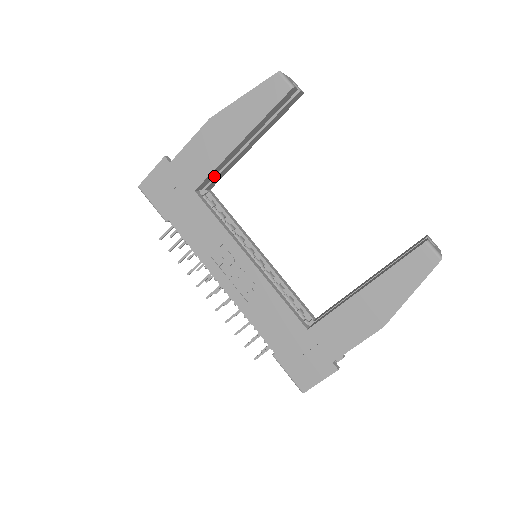
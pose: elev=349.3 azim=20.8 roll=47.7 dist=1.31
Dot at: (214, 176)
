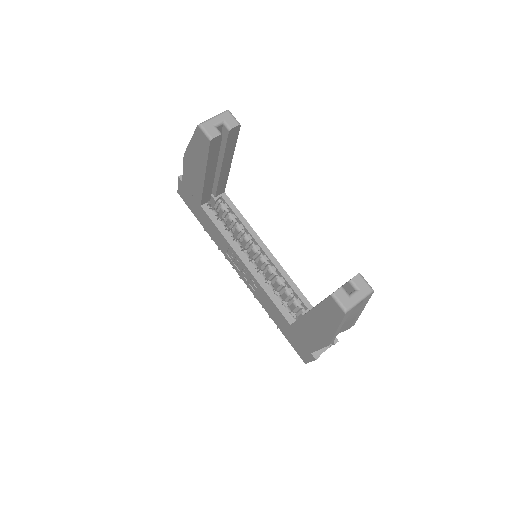
Dot at: (215, 188)
